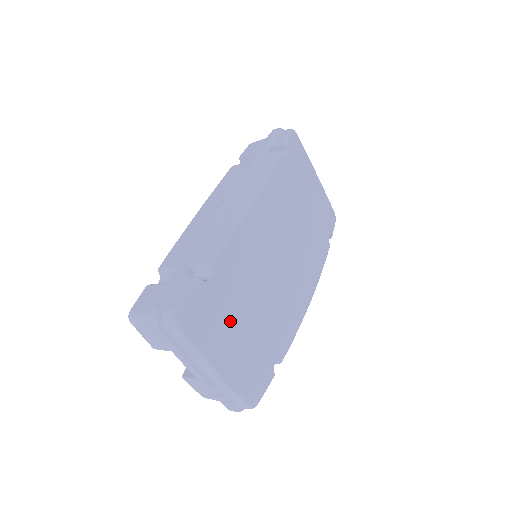
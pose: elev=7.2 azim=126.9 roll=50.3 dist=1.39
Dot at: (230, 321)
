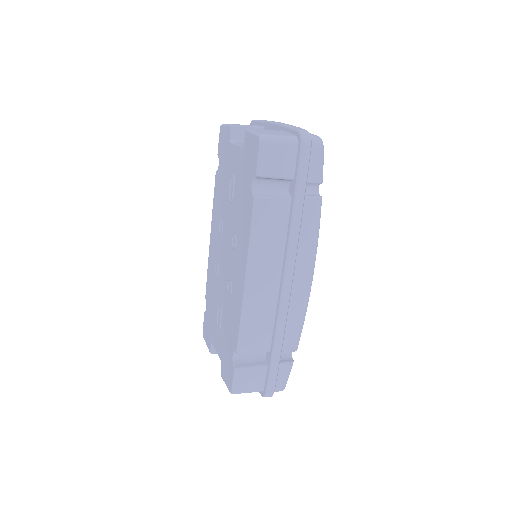
Dot at: occluded
